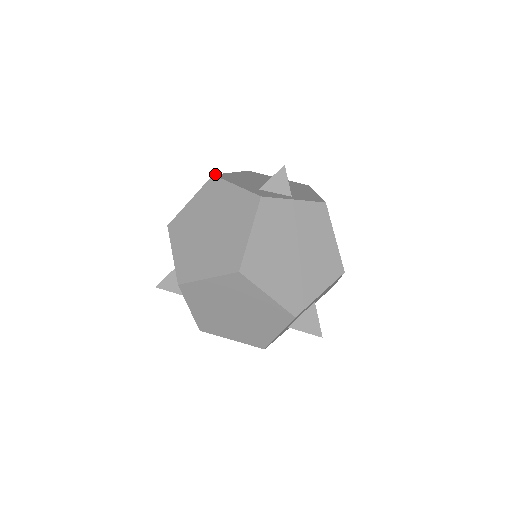
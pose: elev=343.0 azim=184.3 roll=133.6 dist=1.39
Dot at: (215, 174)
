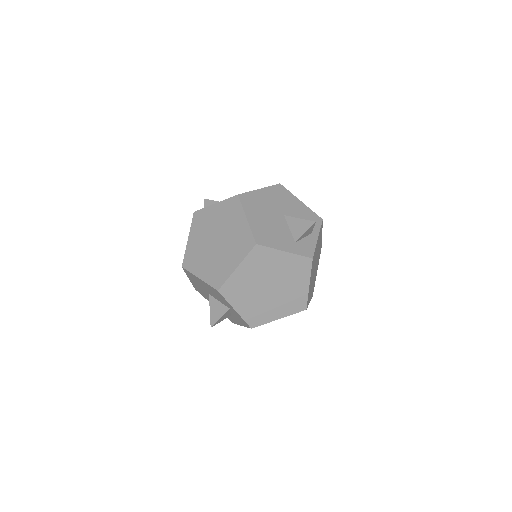
Dot at: (255, 241)
